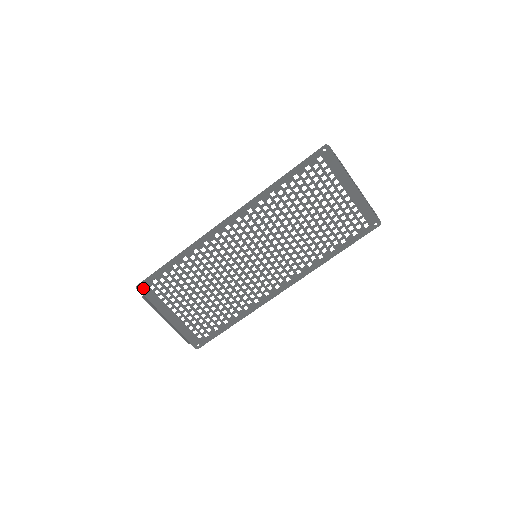
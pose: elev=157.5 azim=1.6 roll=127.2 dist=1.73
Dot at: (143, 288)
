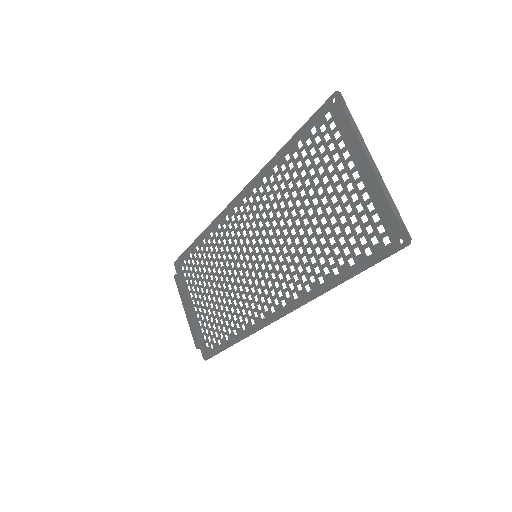
Dot at: (178, 266)
